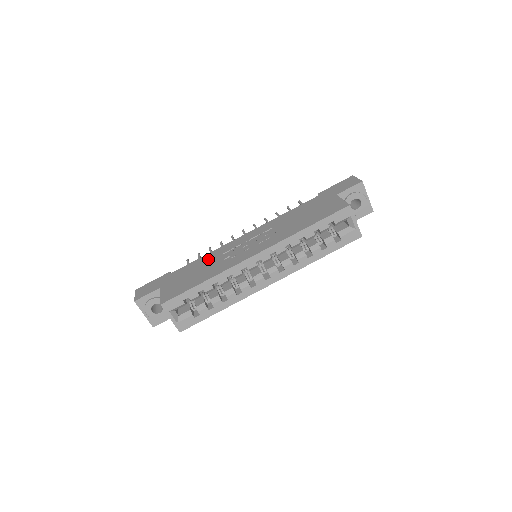
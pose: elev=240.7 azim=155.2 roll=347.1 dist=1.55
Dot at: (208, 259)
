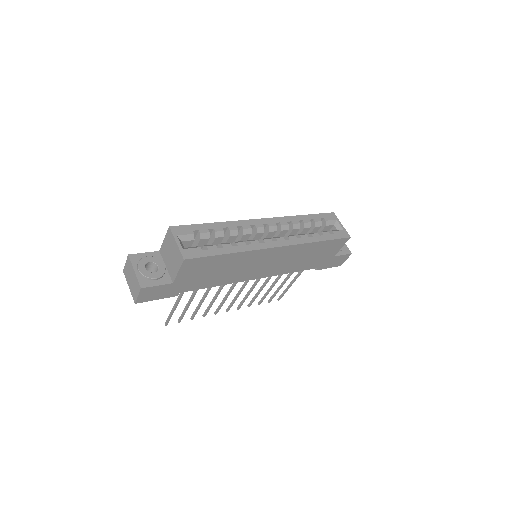
Dot at: occluded
